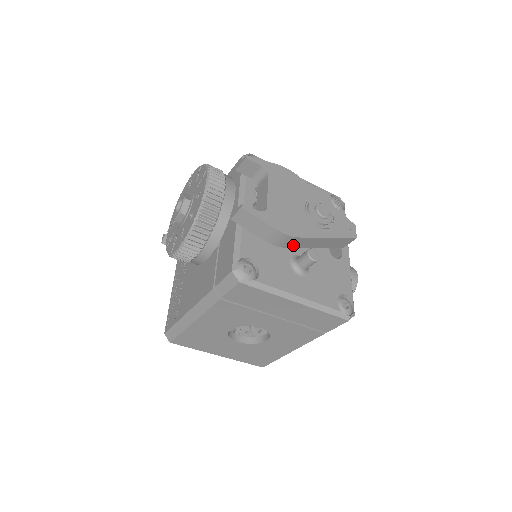
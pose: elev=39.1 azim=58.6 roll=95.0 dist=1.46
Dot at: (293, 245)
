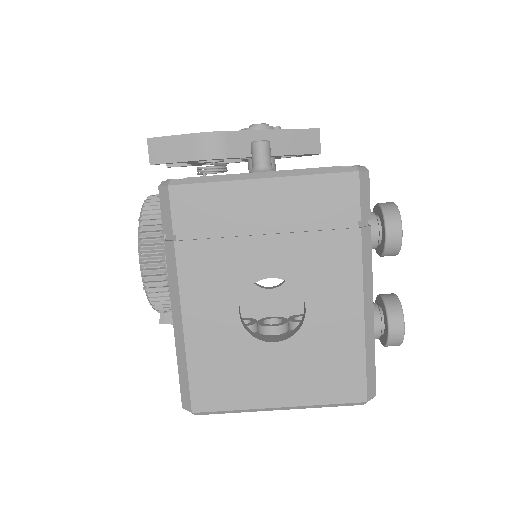
Dot at: (234, 152)
